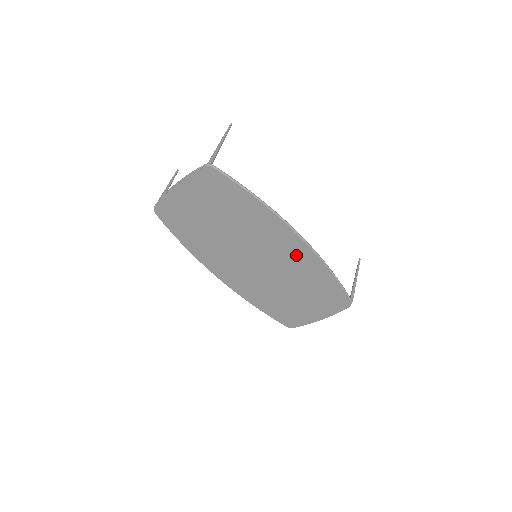
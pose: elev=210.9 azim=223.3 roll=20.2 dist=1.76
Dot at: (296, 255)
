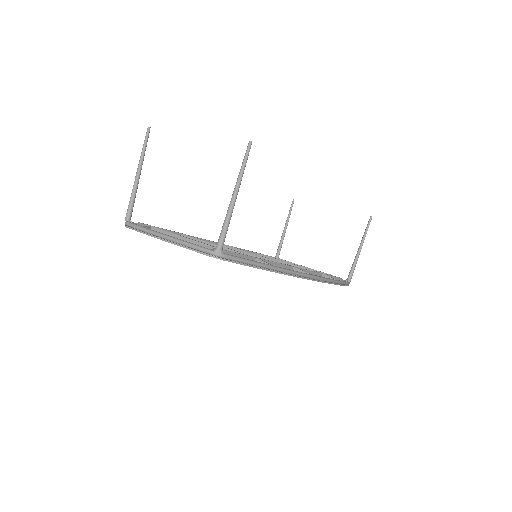
Dot at: occluded
